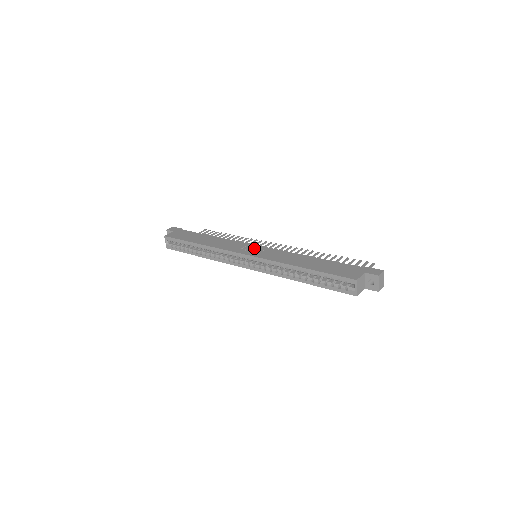
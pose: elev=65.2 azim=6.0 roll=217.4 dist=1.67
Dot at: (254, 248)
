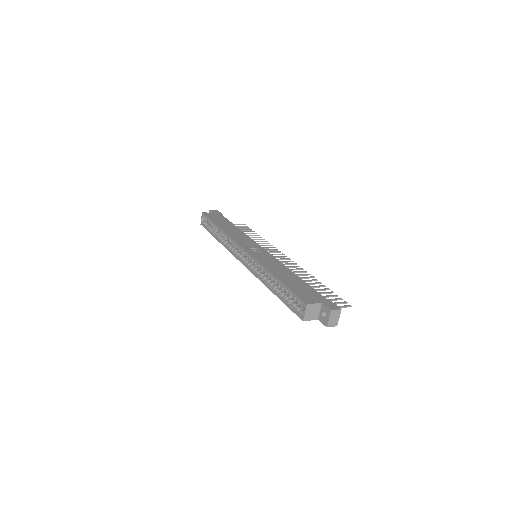
Dot at: (256, 248)
